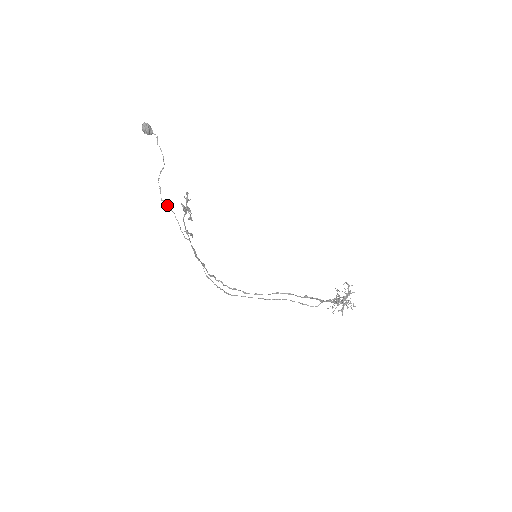
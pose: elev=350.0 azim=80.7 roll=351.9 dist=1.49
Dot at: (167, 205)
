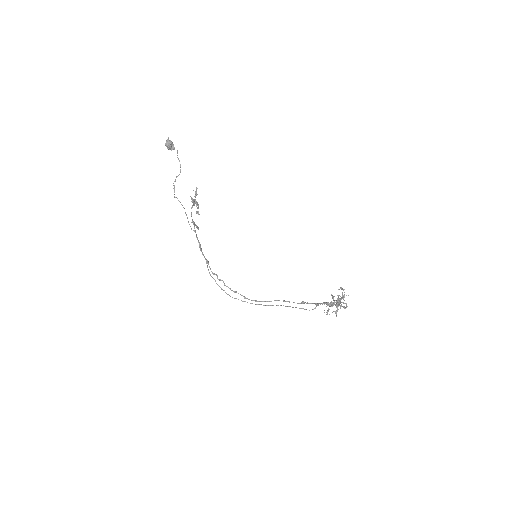
Dot at: (179, 201)
